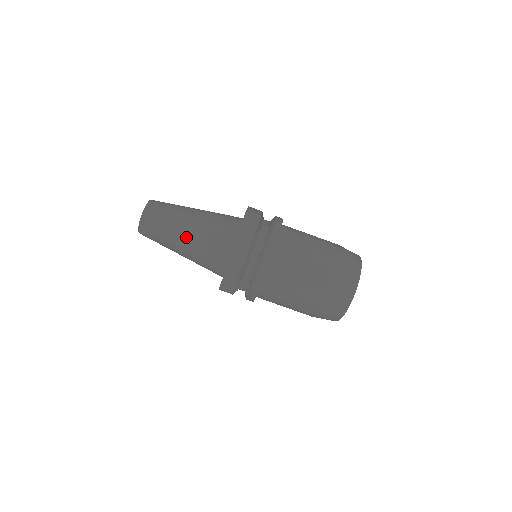
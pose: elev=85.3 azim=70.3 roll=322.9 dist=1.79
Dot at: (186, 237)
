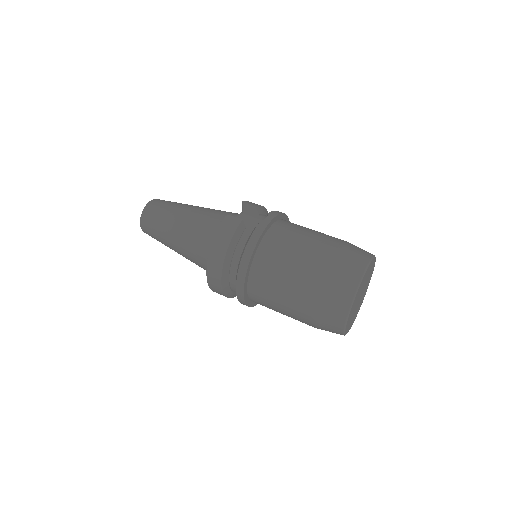
Dot at: occluded
